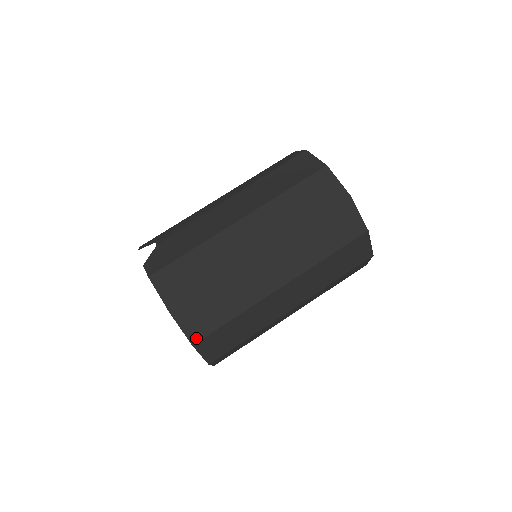
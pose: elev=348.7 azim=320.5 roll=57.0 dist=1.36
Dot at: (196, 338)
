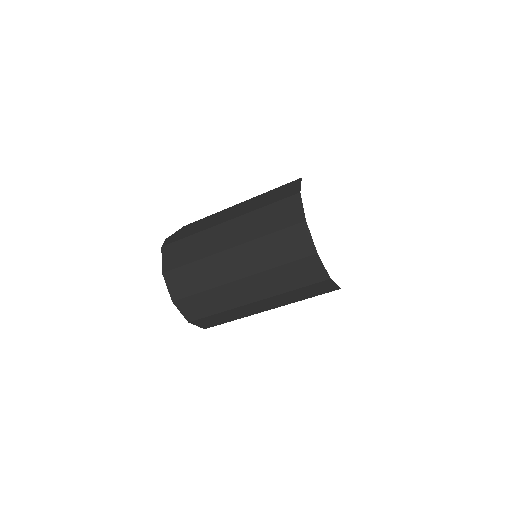
Dot at: (175, 297)
